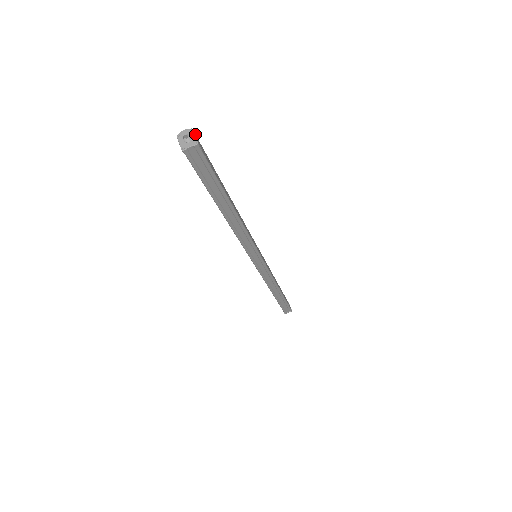
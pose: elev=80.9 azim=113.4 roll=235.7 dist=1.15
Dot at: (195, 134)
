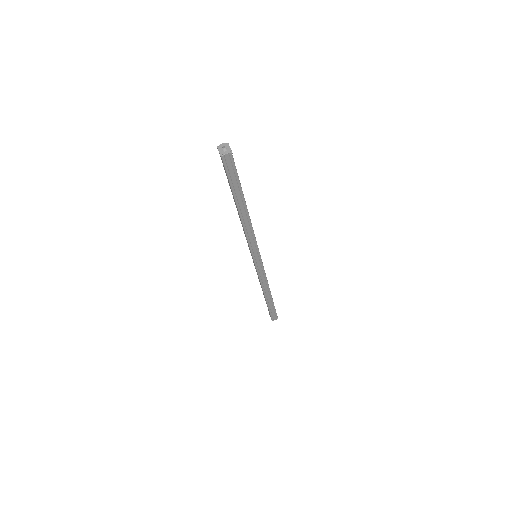
Dot at: occluded
